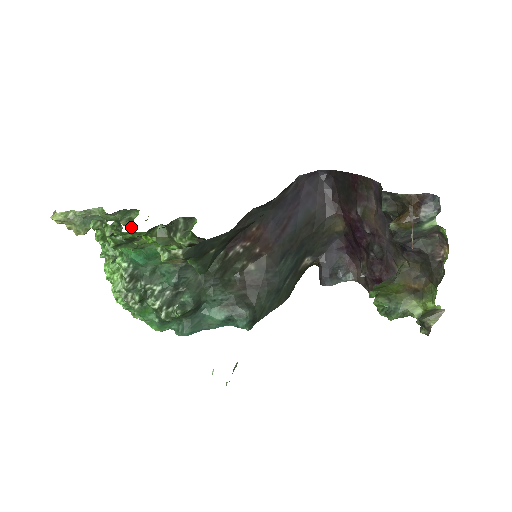
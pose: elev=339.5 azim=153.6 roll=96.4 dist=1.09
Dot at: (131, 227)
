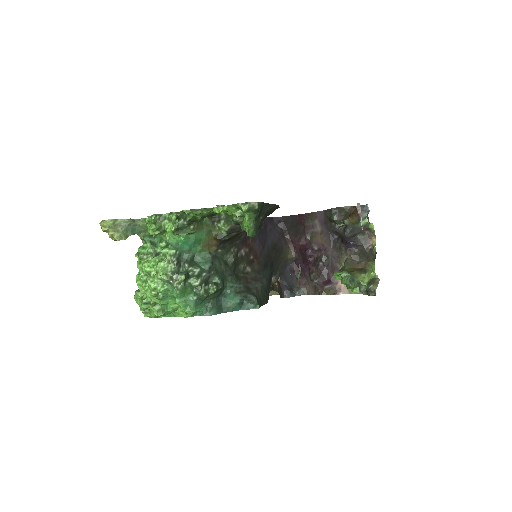
Dot at: occluded
